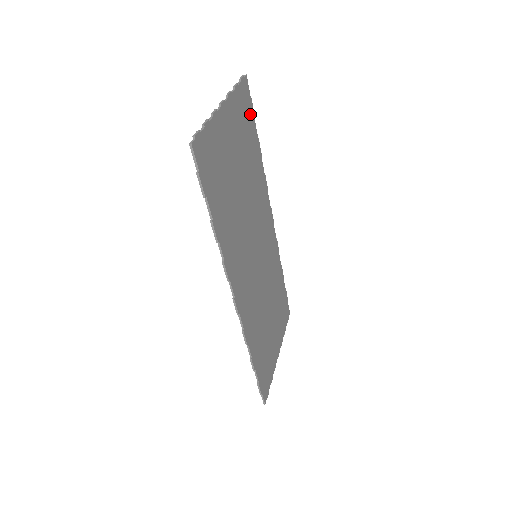
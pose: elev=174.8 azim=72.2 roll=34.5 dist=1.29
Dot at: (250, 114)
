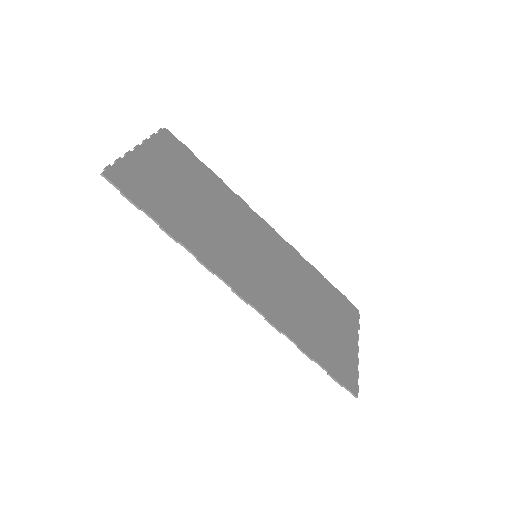
Dot at: (185, 152)
